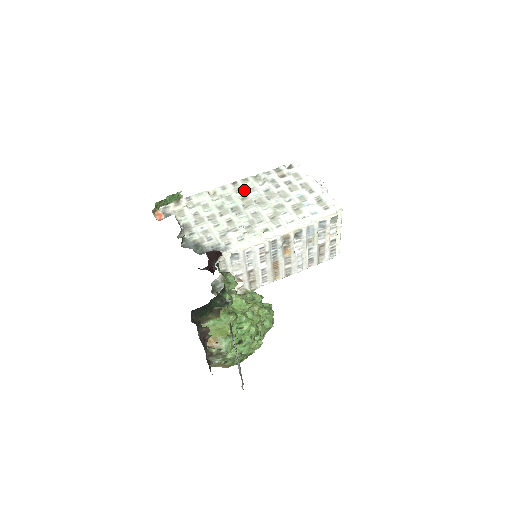
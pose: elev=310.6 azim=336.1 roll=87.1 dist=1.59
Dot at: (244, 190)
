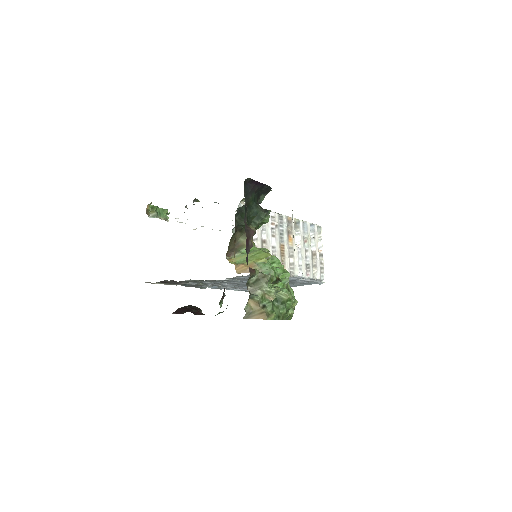
Dot at: occluded
